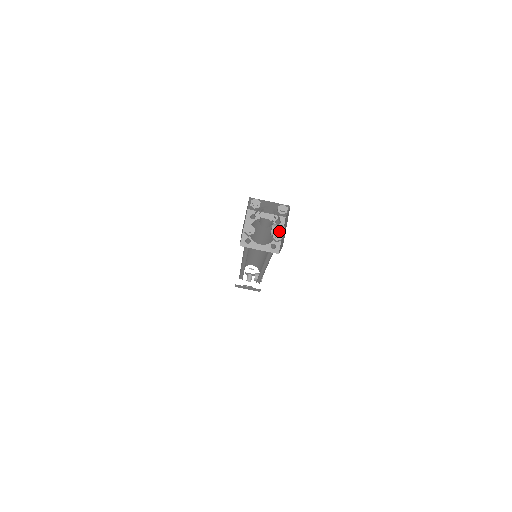
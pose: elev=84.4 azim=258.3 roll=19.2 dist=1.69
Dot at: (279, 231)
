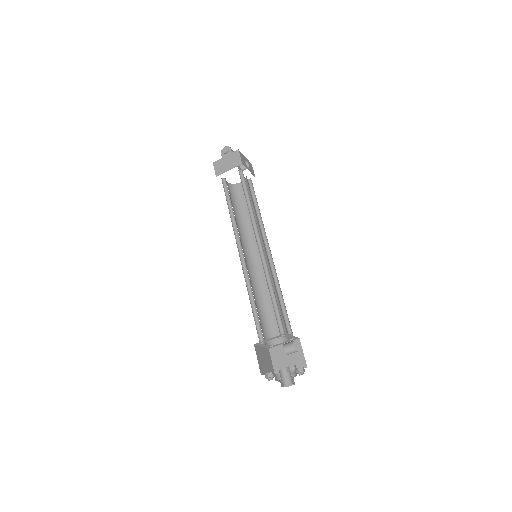
Dot at: (300, 373)
